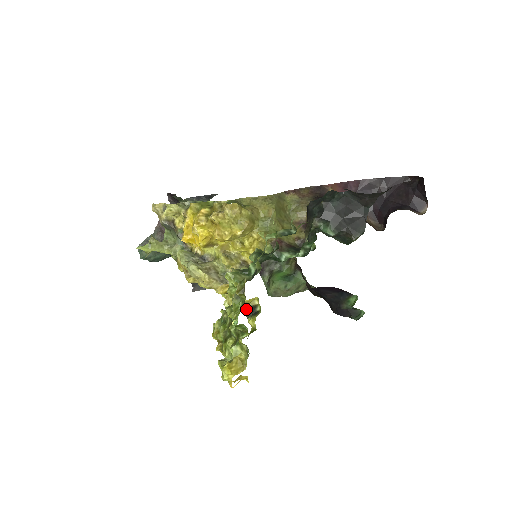
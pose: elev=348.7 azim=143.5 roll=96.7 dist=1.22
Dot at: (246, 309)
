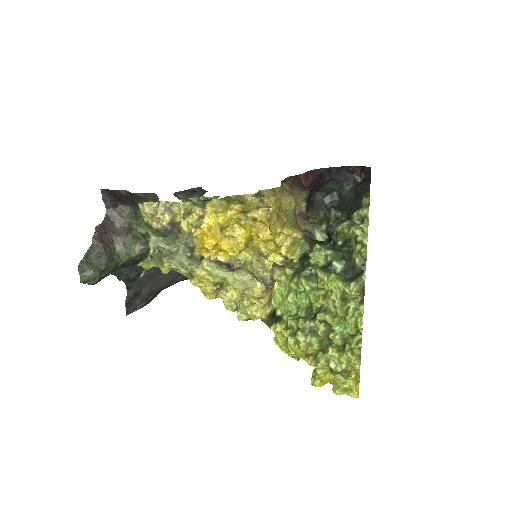
Dot at: (270, 316)
